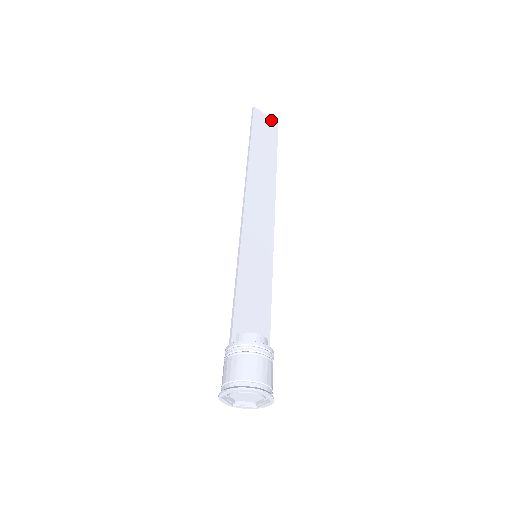
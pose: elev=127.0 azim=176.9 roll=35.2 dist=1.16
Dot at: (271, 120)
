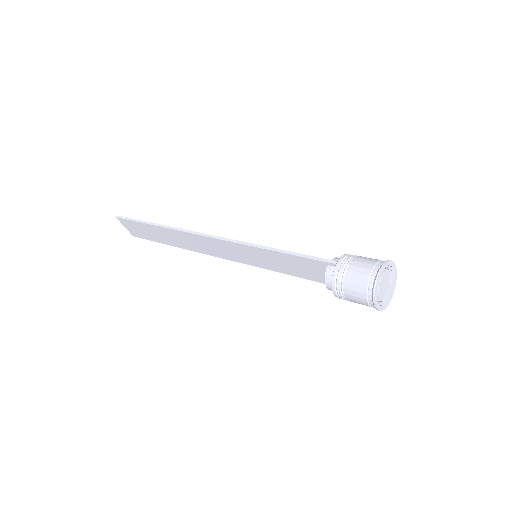
Dot at: occluded
